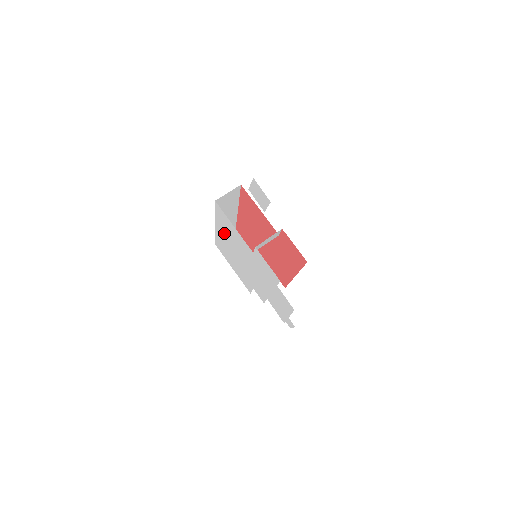
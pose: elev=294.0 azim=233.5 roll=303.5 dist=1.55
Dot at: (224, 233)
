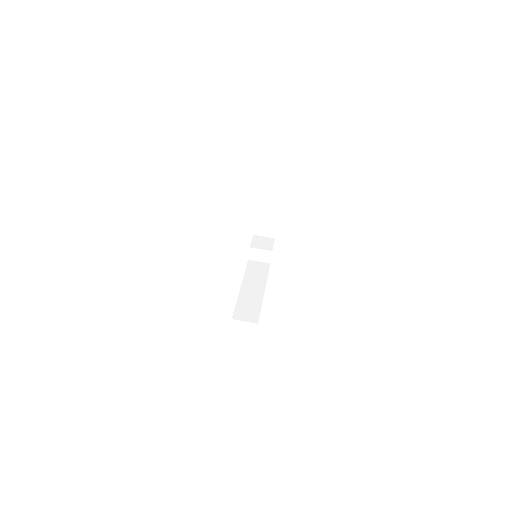
Dot at: occluded
